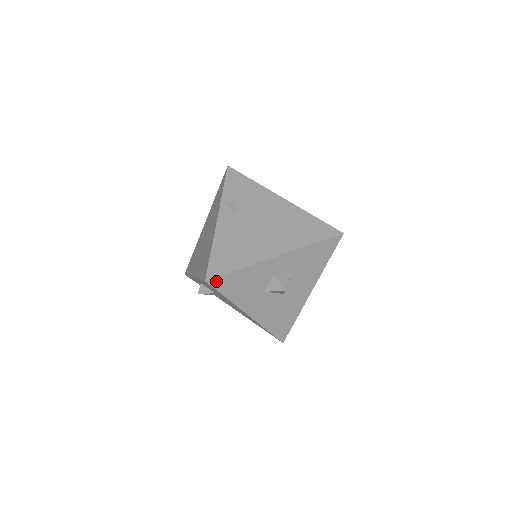
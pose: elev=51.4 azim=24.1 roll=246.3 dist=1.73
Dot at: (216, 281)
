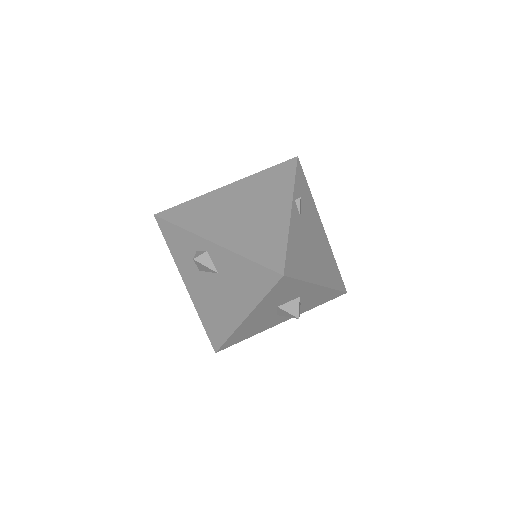
Dot at: (285, 280)
